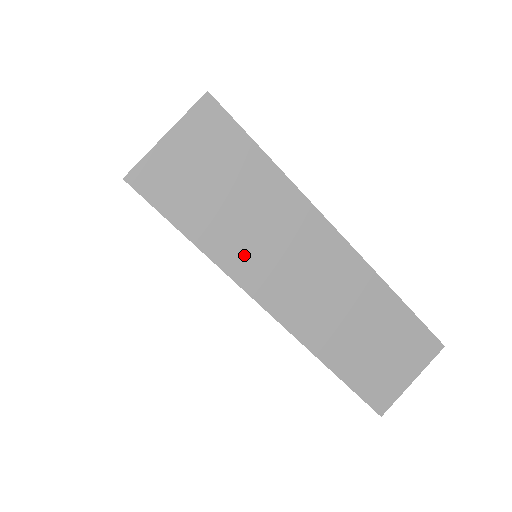
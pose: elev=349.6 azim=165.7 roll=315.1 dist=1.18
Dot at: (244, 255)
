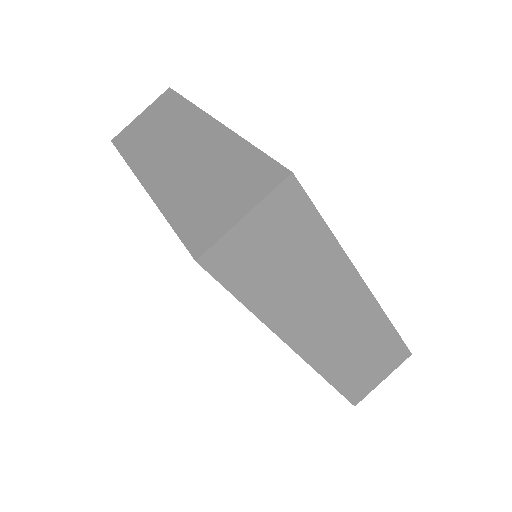
Dot at: (288, 312)
